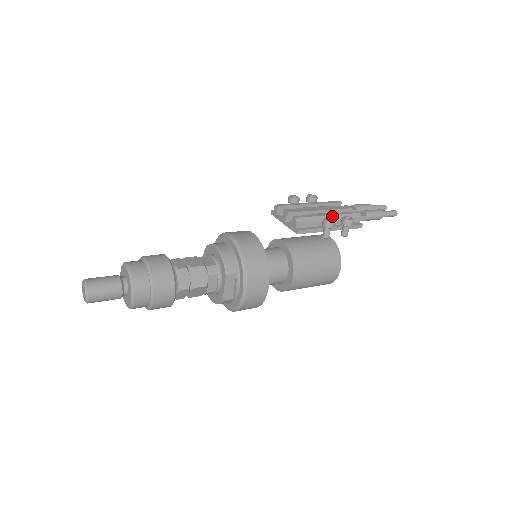
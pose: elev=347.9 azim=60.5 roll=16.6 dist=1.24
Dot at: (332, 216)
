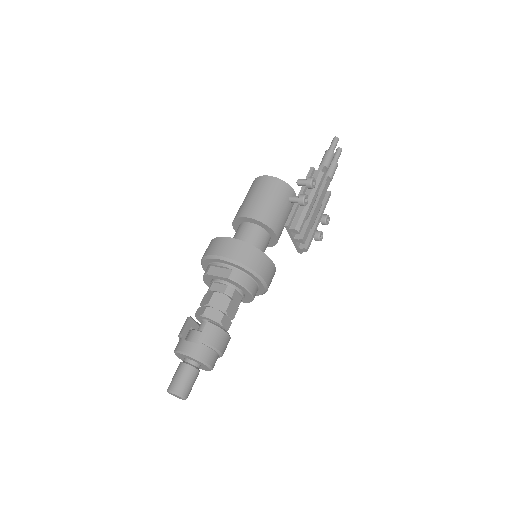
Dot at: (320, 219)
